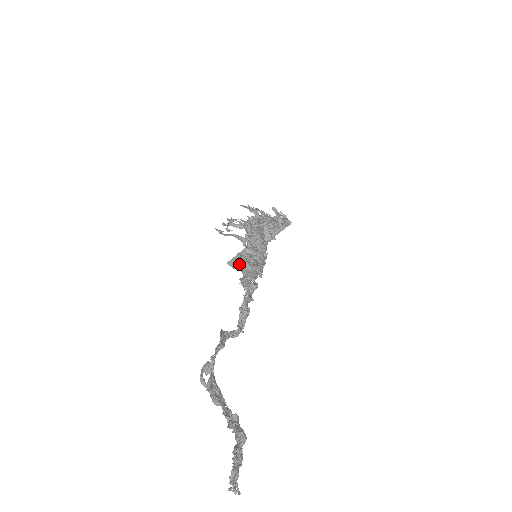
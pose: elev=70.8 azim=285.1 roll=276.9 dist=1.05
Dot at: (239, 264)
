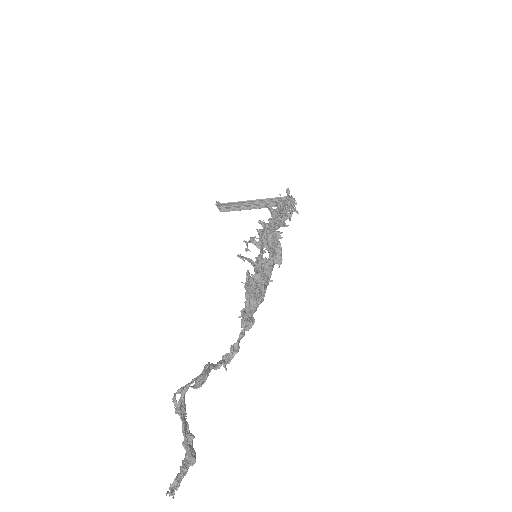
Dot at: (245, 295)
